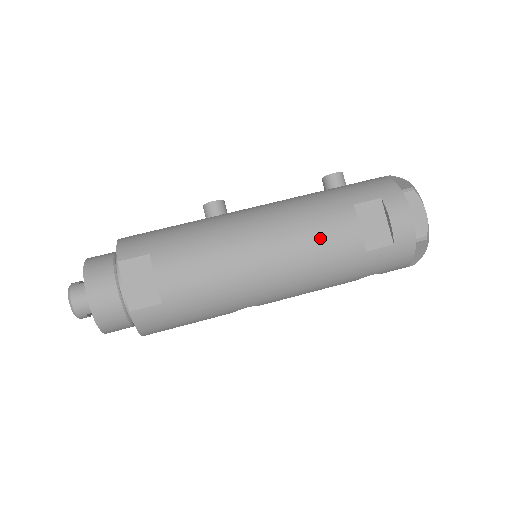
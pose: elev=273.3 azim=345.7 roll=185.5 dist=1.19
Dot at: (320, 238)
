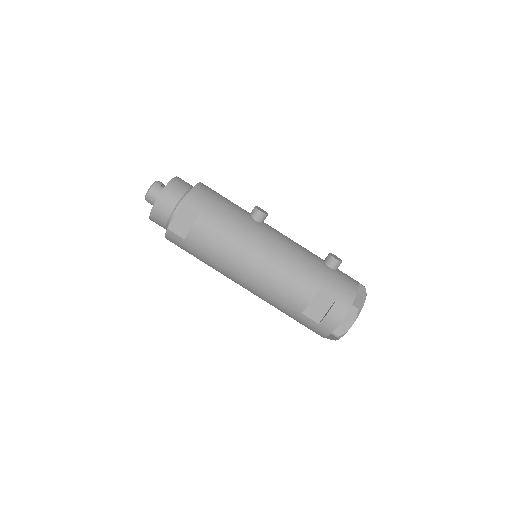
Dot at: (286, 286)
